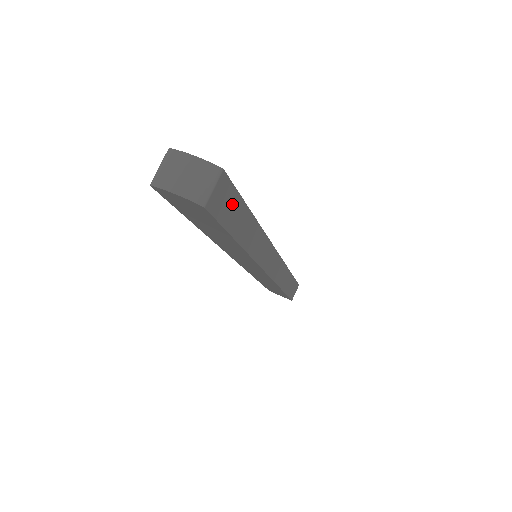
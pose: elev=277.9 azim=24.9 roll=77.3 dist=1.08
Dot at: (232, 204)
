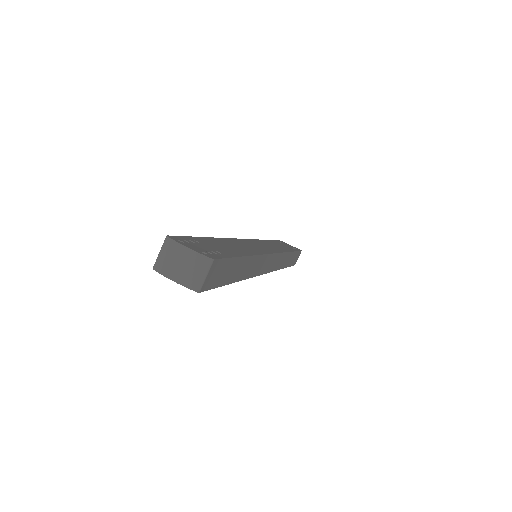
Dot at: (225, 268)
